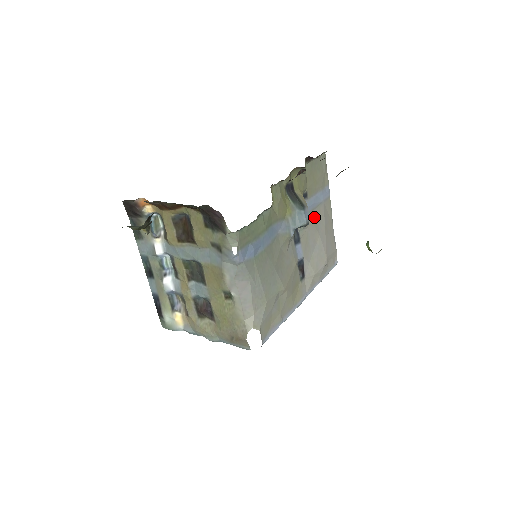
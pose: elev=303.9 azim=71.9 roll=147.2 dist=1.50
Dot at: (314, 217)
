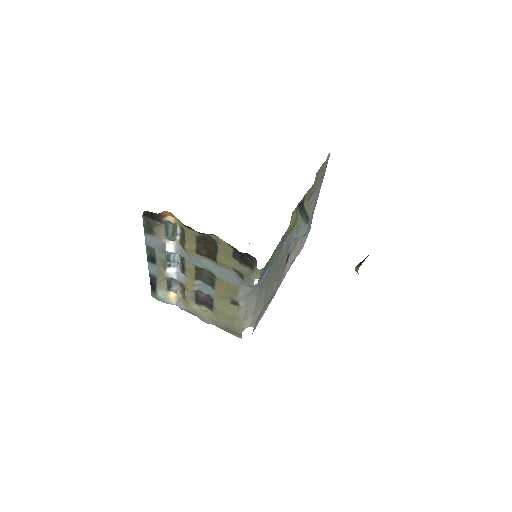
Dot at: occluded
